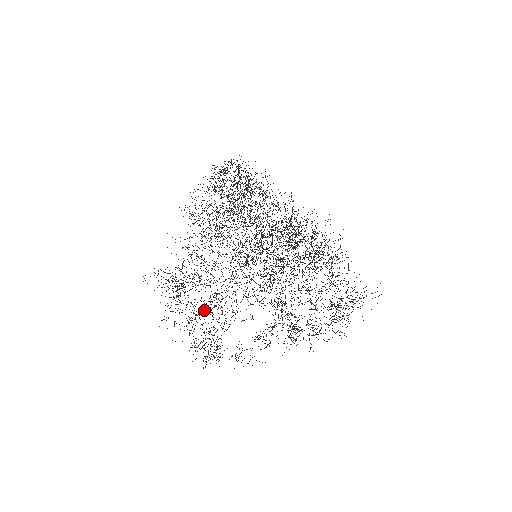
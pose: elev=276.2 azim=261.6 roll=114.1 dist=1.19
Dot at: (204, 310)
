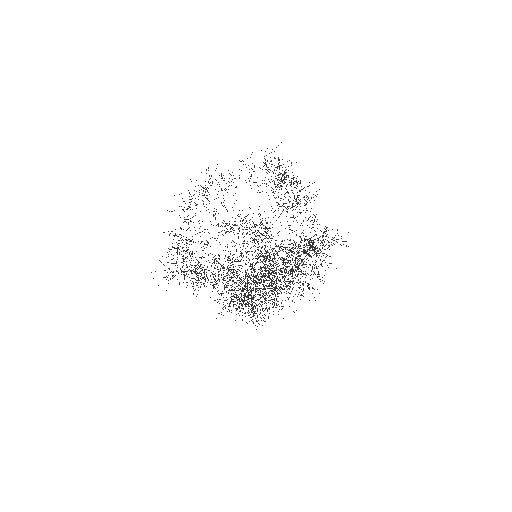
Dot at: occluded
